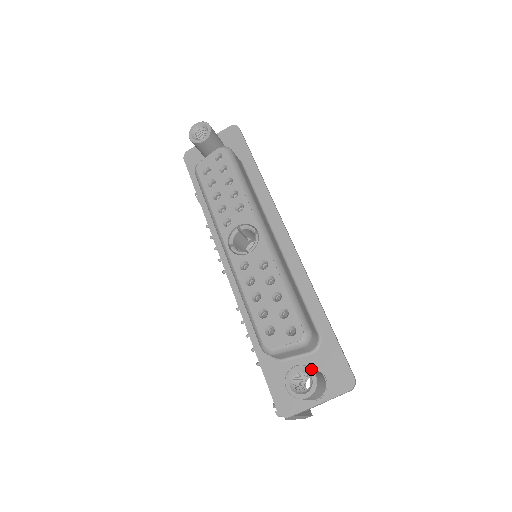
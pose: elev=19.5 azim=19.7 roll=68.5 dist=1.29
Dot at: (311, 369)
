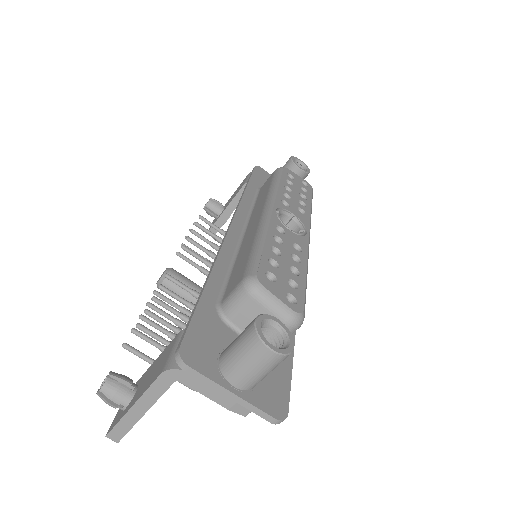
Dot at: occluded
